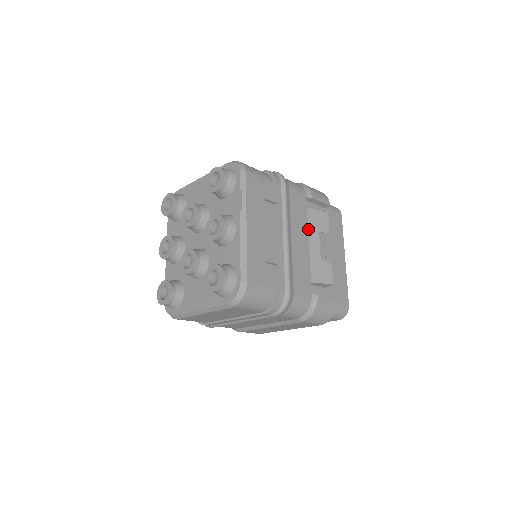
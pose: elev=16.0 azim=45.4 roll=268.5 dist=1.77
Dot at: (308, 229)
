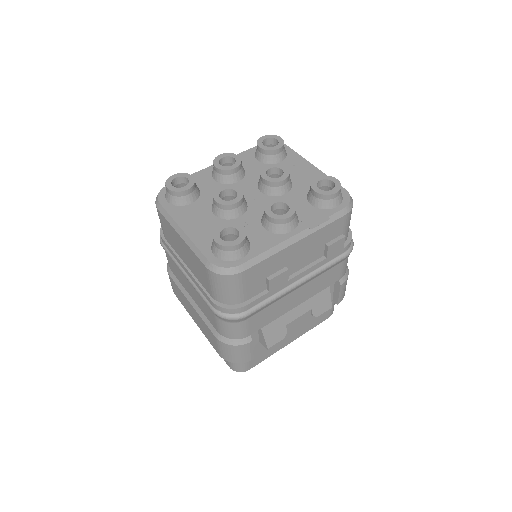
Dot at: (310, 298)
